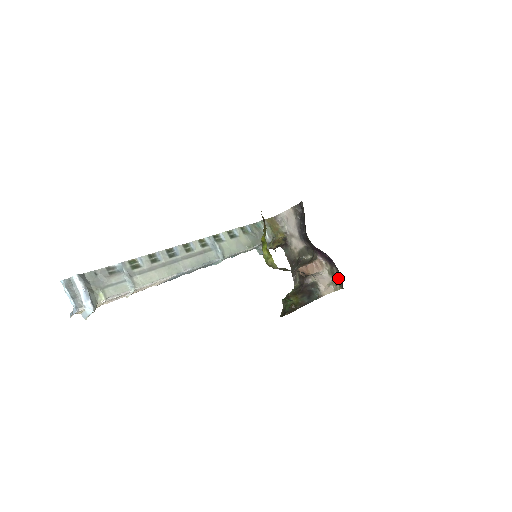
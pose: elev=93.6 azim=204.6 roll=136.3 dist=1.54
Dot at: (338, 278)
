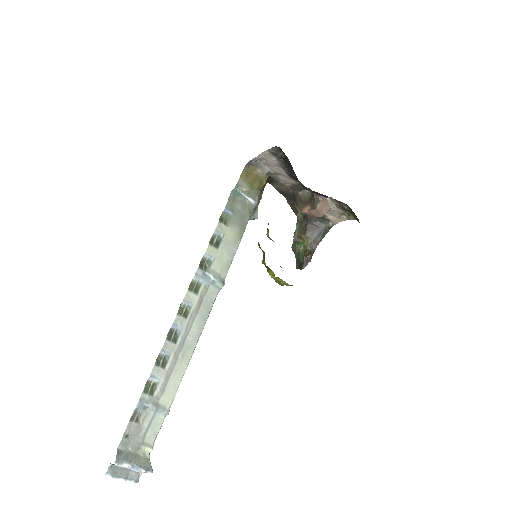
Dot at: (350, 212)
